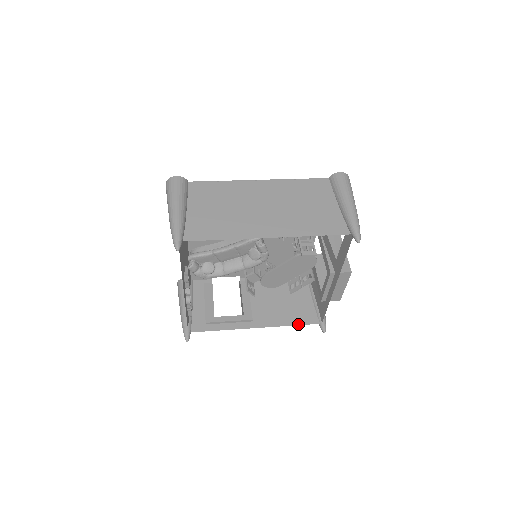
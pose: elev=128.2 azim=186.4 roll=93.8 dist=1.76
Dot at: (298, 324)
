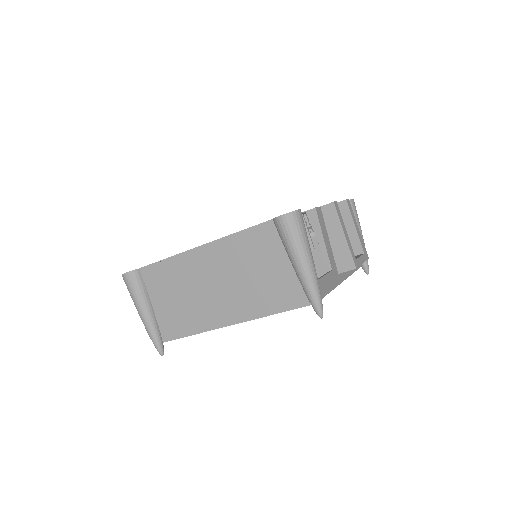
Dot at: occluded
